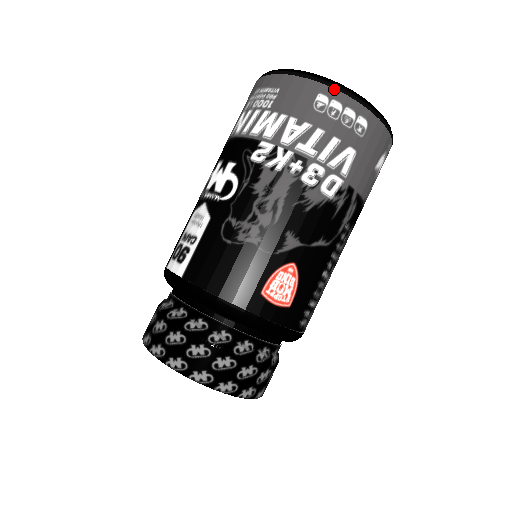
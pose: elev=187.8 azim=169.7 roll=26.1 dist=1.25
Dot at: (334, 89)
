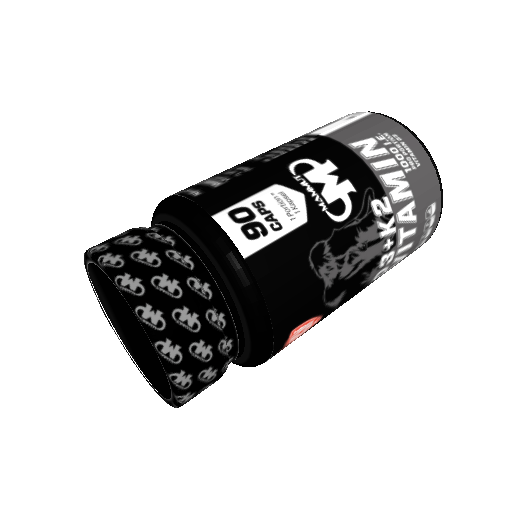
Dot at: (441, 208)
